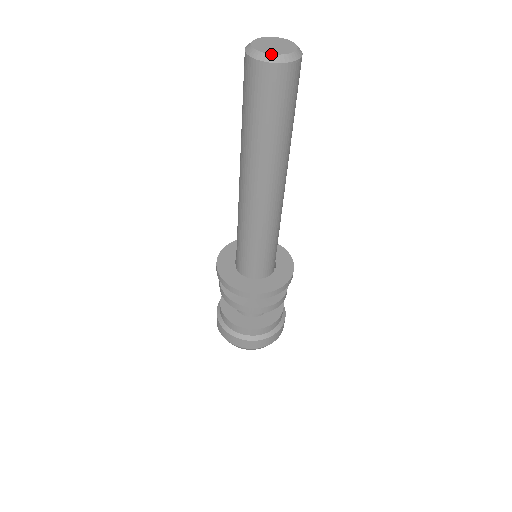
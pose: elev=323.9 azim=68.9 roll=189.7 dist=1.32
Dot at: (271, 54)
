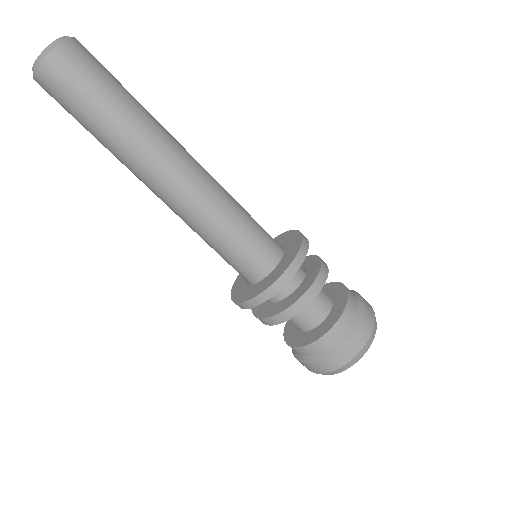
Dot at: (51, 43)
